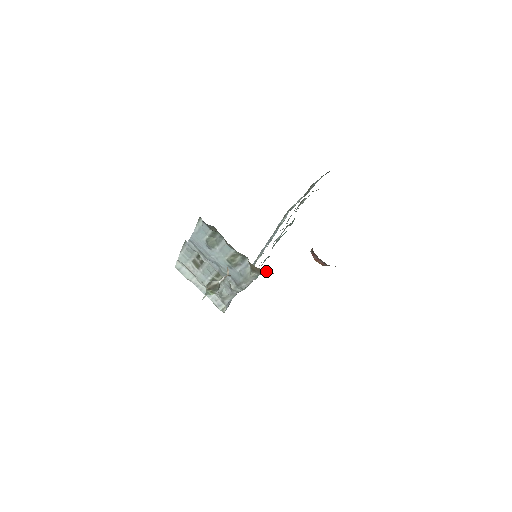
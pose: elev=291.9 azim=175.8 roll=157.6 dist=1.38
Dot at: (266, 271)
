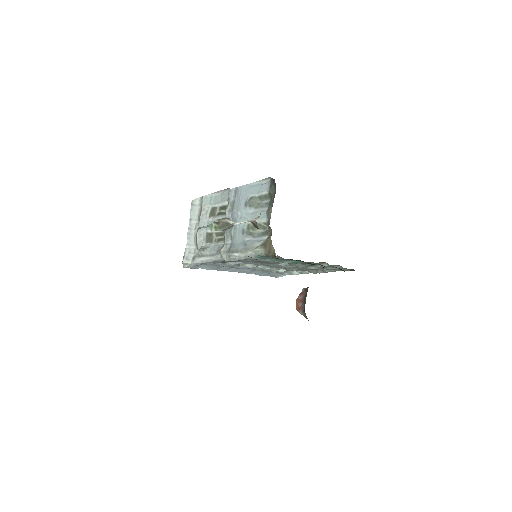
Dot at: (274, 254)
